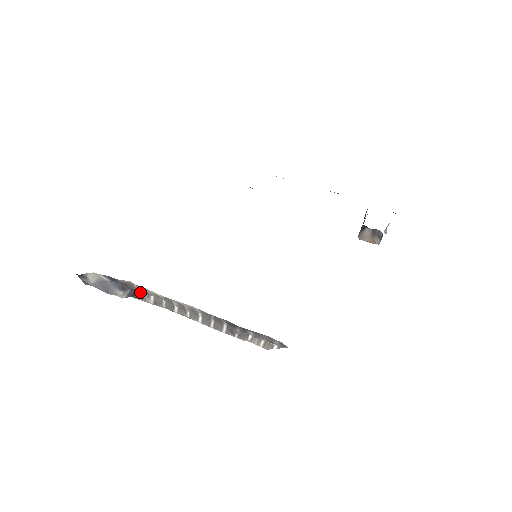
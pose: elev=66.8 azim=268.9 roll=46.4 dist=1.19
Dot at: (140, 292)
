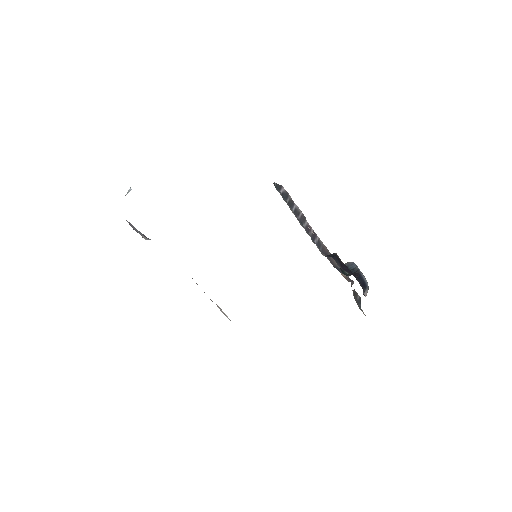
Dot at: occluded
